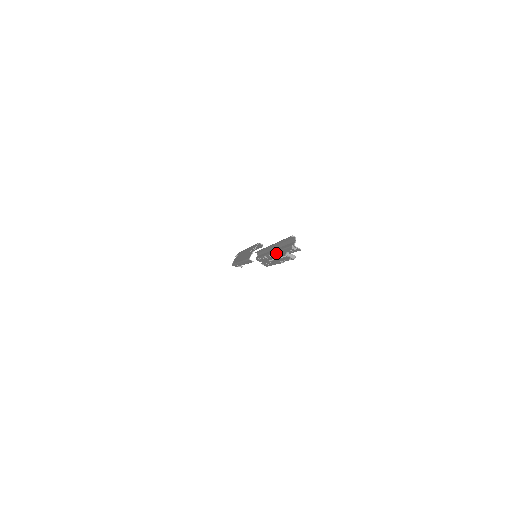
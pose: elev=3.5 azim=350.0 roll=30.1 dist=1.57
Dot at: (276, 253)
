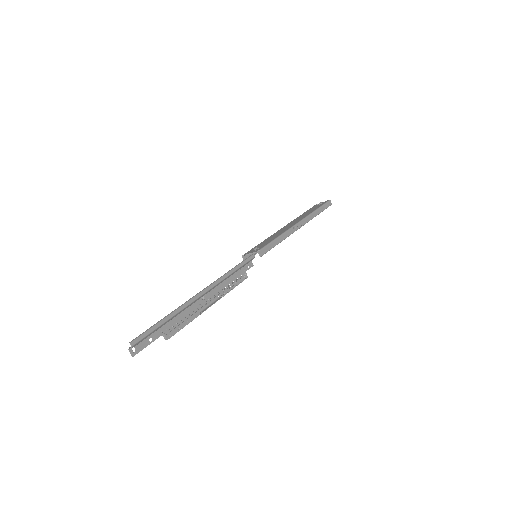
Dot at: (187, 308)
